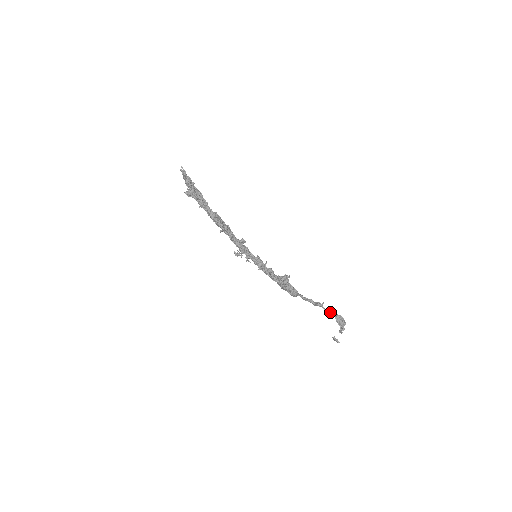
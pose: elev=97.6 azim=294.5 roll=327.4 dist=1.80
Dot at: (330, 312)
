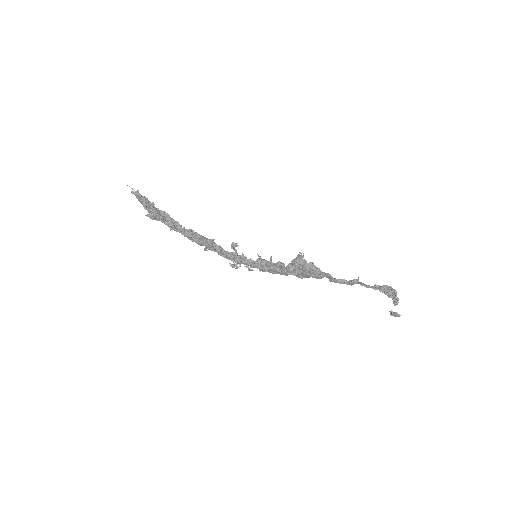
Dot at: (371, 286)
